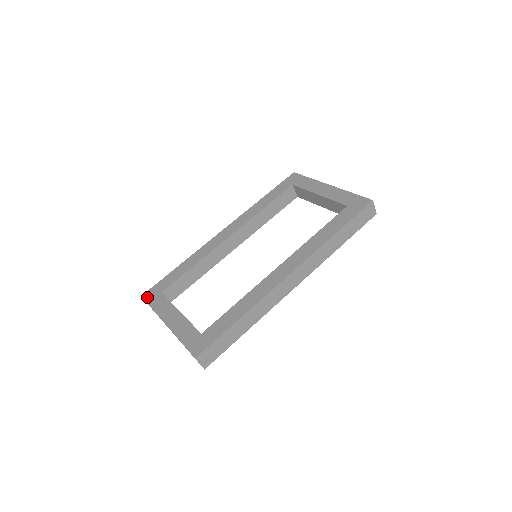
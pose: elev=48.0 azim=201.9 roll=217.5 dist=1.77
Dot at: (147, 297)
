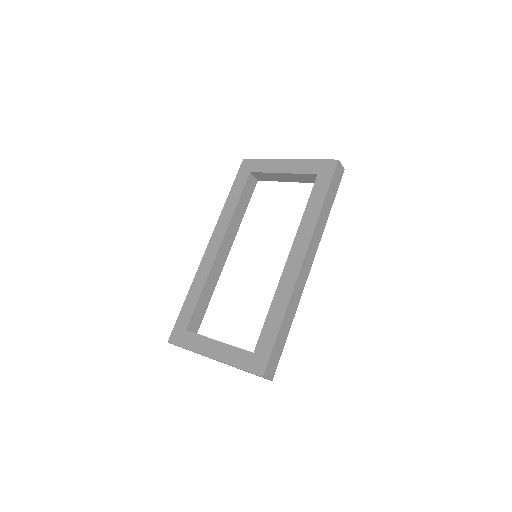
Dot at: (174, 341)
